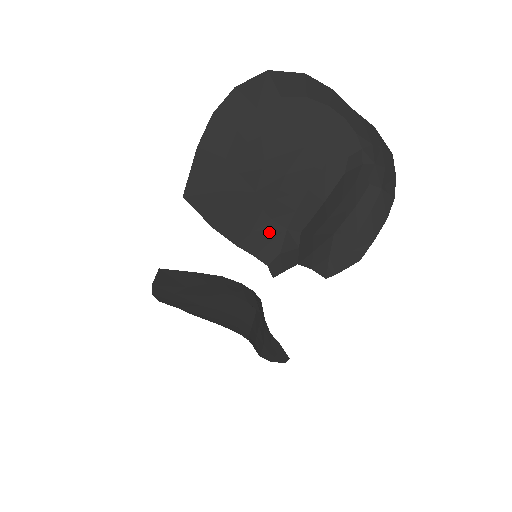
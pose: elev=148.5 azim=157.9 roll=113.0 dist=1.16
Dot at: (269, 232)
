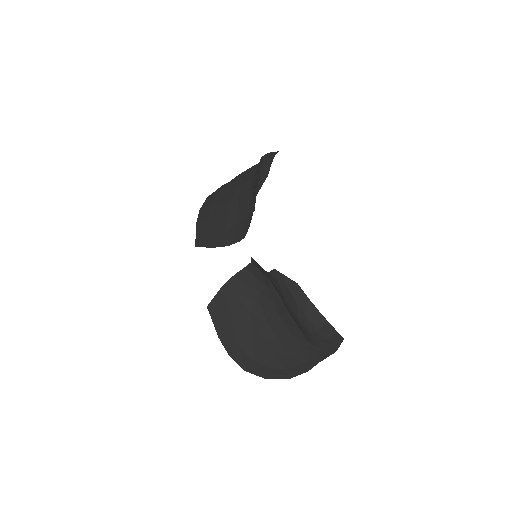
Dot at: (242, 227)
